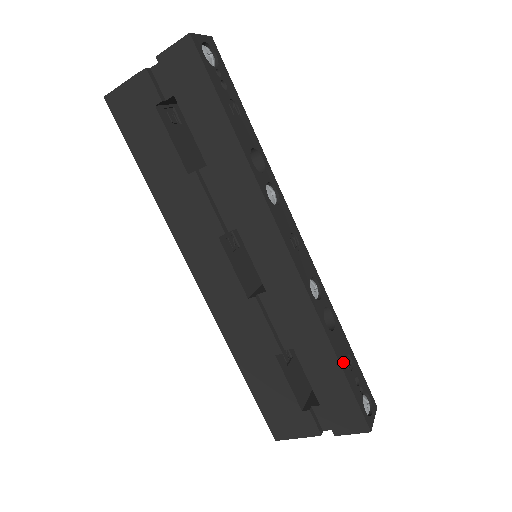
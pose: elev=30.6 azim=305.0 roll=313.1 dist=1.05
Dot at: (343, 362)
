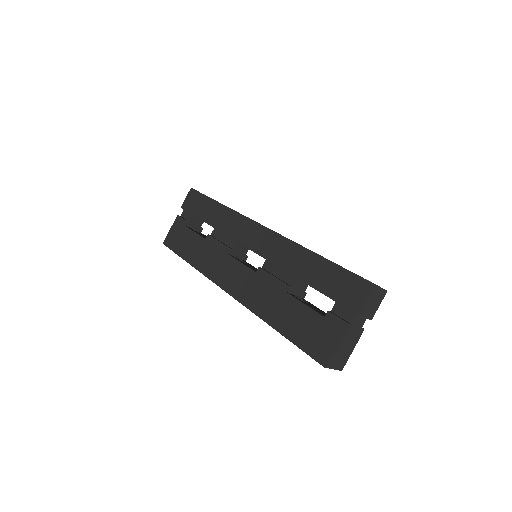
Dot at: occluded
